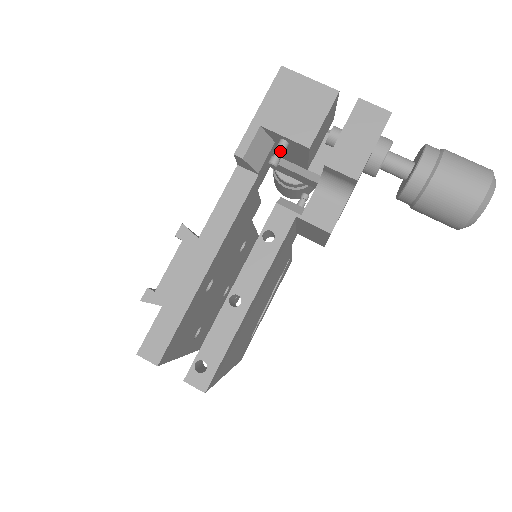
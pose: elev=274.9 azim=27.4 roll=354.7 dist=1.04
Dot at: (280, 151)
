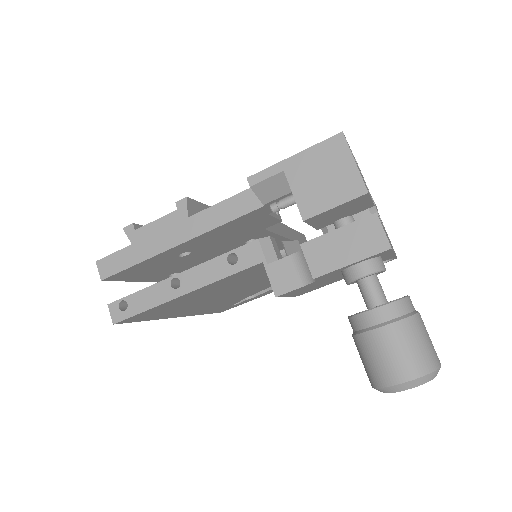
Dot at: (284, 203)
